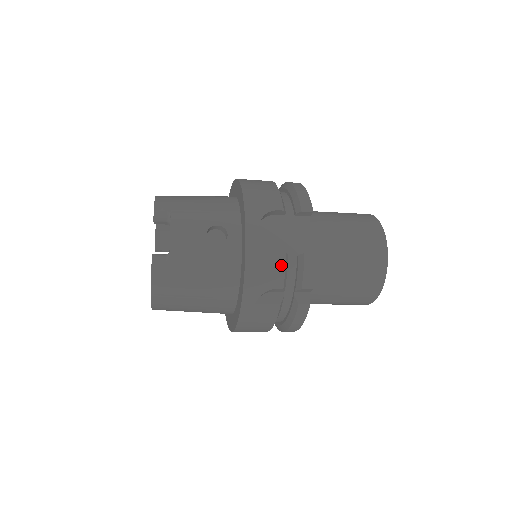
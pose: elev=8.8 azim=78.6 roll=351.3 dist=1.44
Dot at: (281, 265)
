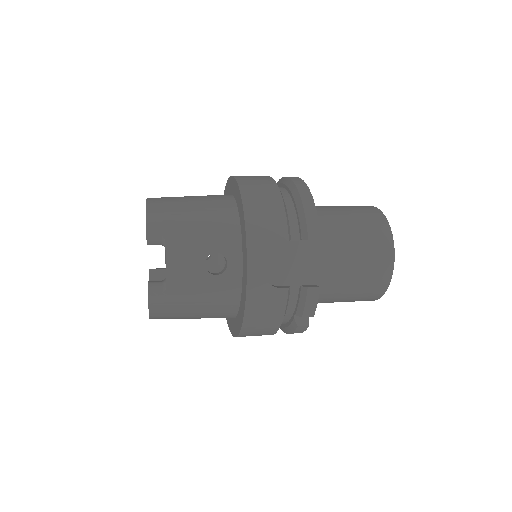
Dot at: (283, 300)
